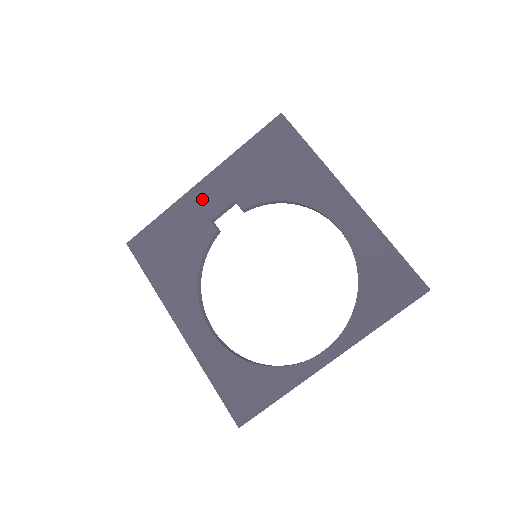
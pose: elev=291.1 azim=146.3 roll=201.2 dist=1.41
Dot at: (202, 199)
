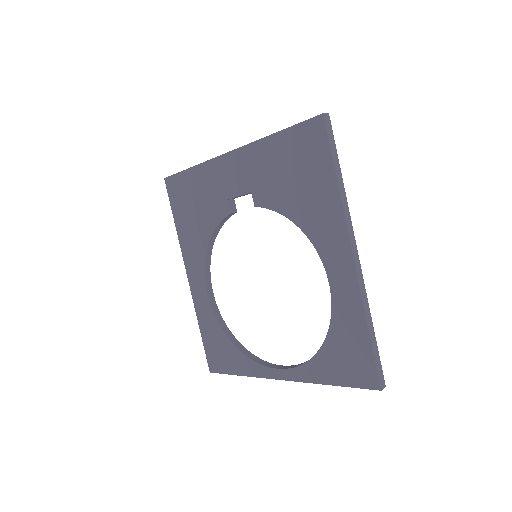
Dot at: (226, 173)
